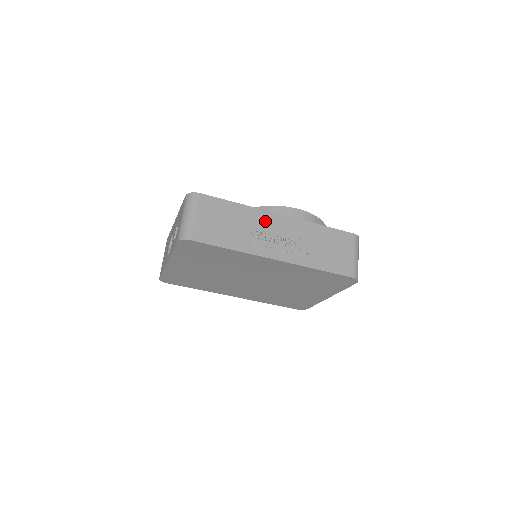
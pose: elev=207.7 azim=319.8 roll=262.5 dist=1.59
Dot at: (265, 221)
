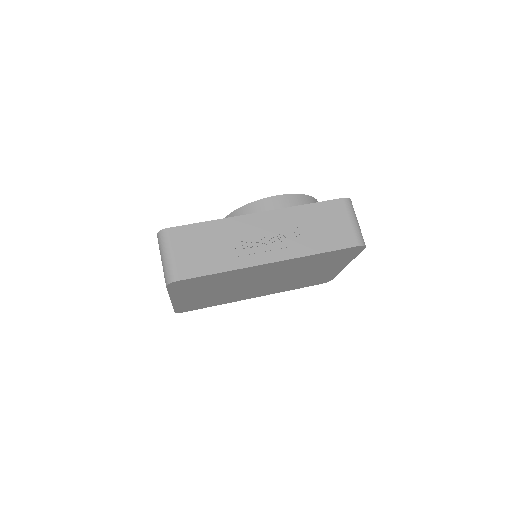
Dot at: (245, 227)
